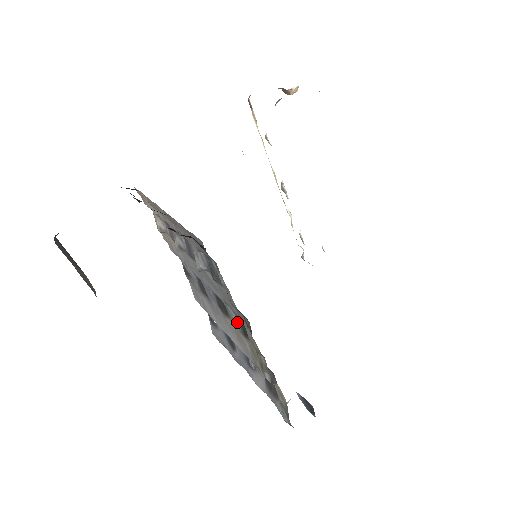
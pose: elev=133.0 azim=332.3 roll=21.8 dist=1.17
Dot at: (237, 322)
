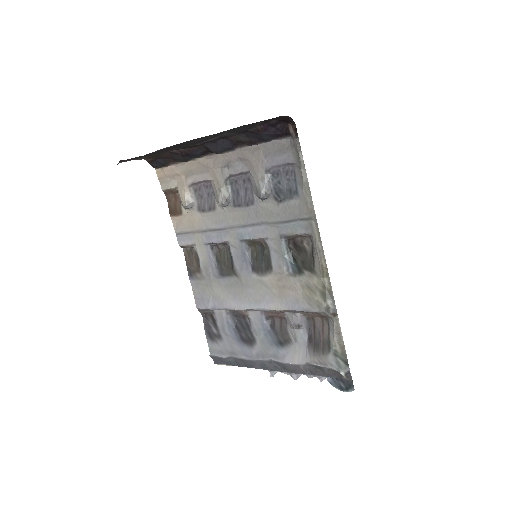
Dot at: (289, 261)
